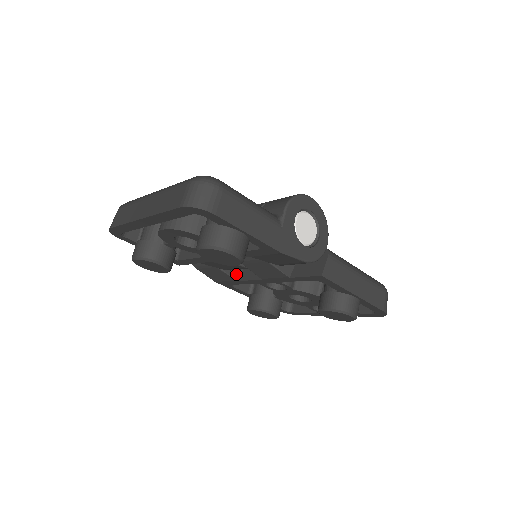
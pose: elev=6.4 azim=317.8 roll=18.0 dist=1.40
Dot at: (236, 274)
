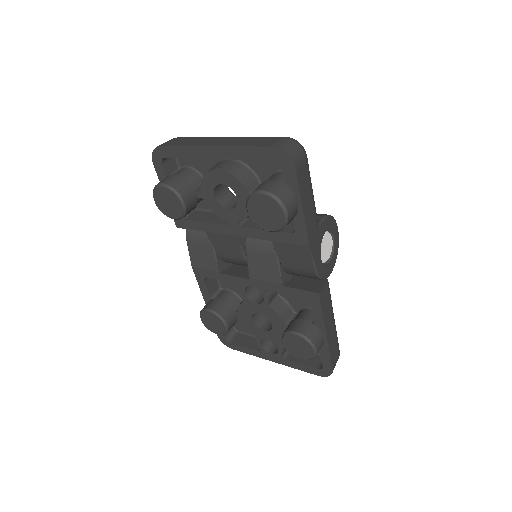
Dot at: (221, 266)
